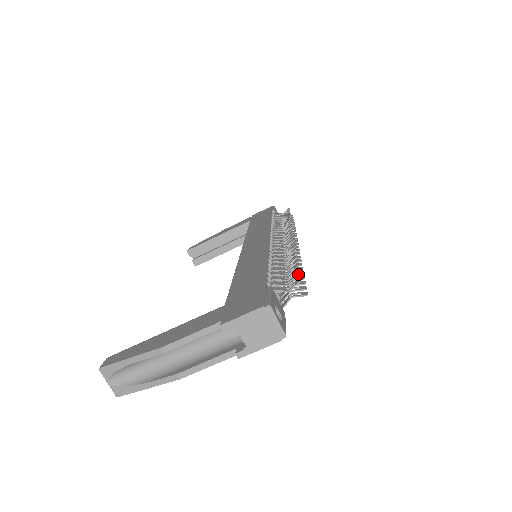
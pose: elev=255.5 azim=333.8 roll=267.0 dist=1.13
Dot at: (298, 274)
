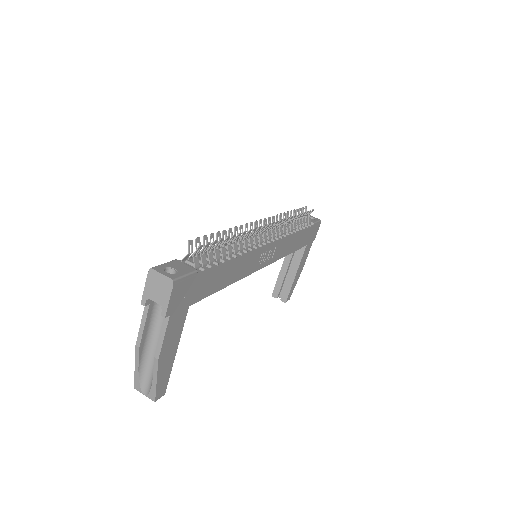
Dot at: (197, 239)
